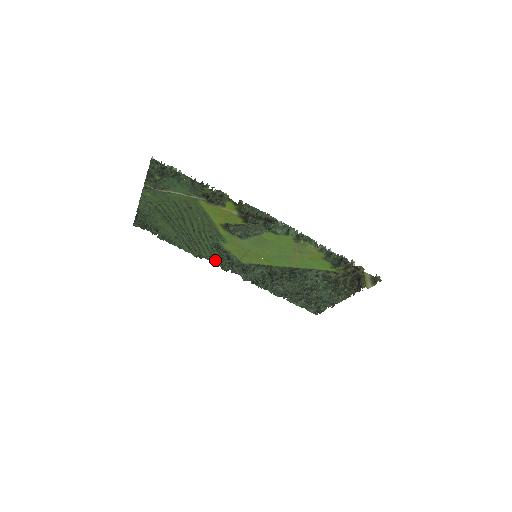
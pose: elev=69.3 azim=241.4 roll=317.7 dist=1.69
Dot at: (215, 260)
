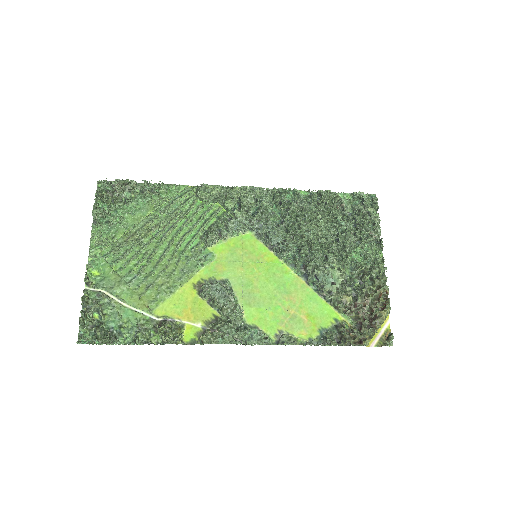
Dot at: (216, 203)
